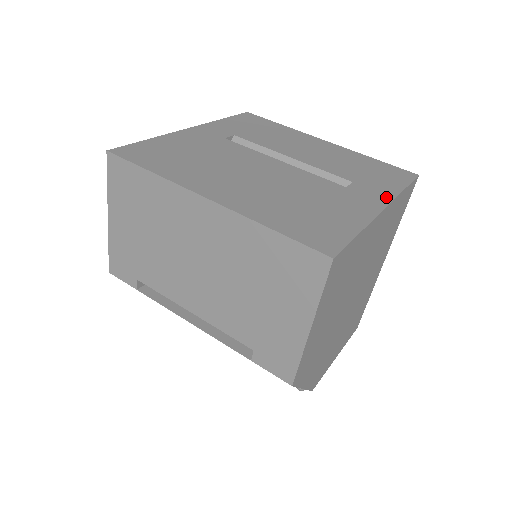
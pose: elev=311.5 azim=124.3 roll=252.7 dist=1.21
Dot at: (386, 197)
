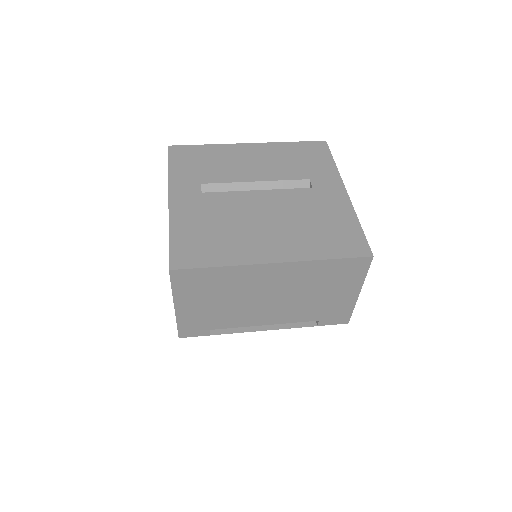
Dot at: (337, 180)
